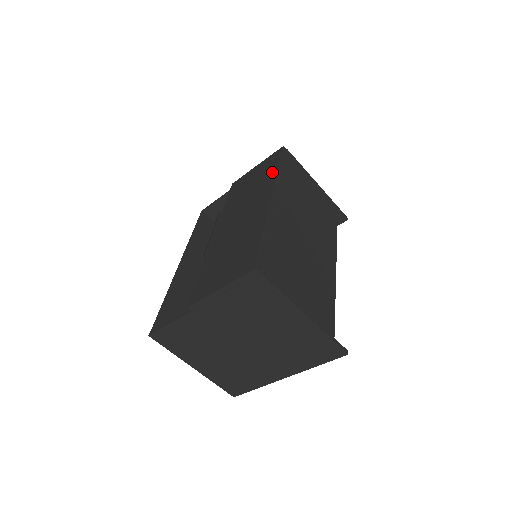
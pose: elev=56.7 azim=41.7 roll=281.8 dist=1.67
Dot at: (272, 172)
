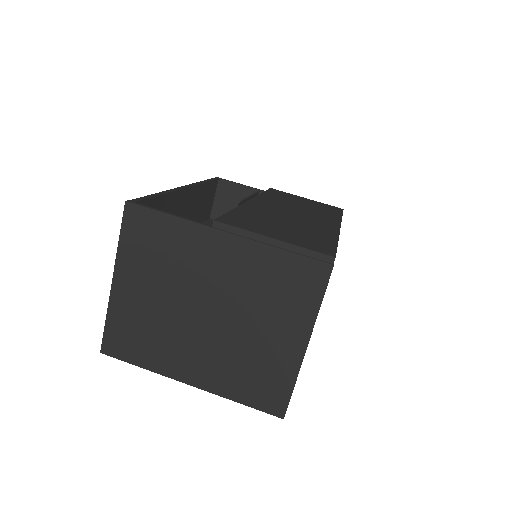
Dot at: (334, 214)
